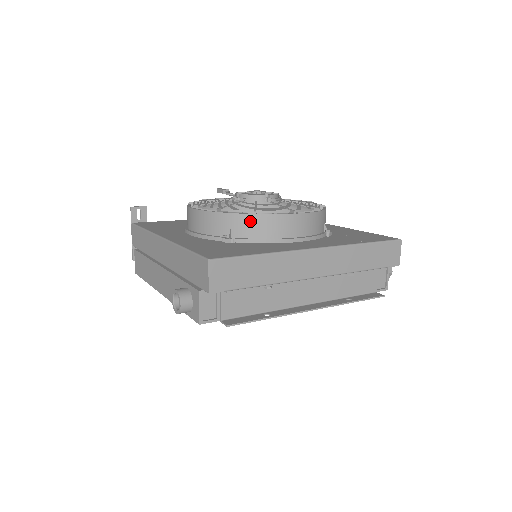
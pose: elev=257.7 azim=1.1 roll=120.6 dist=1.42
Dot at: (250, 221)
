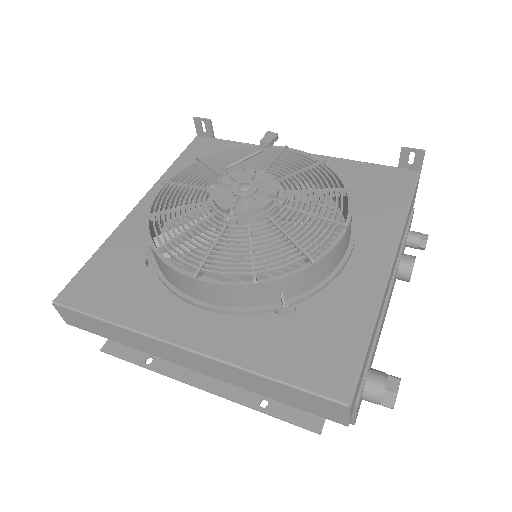
Dot at: (155, 256)
